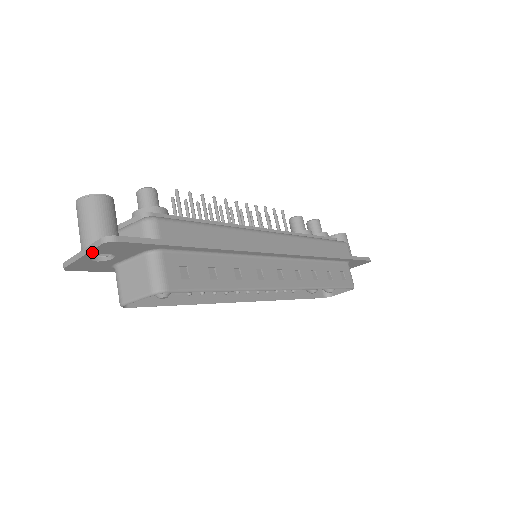
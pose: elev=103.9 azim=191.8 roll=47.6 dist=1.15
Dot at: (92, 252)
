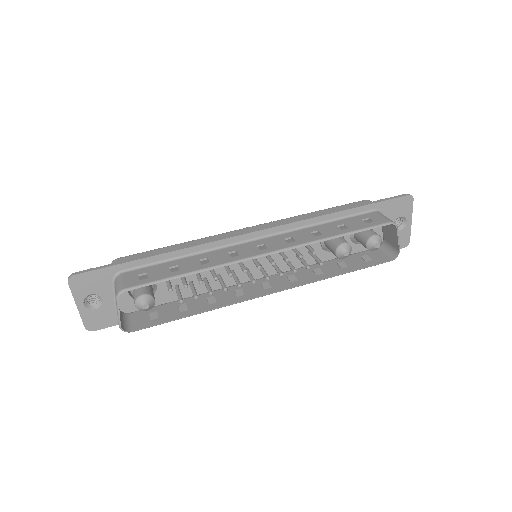
Dot at: (76, 297)
